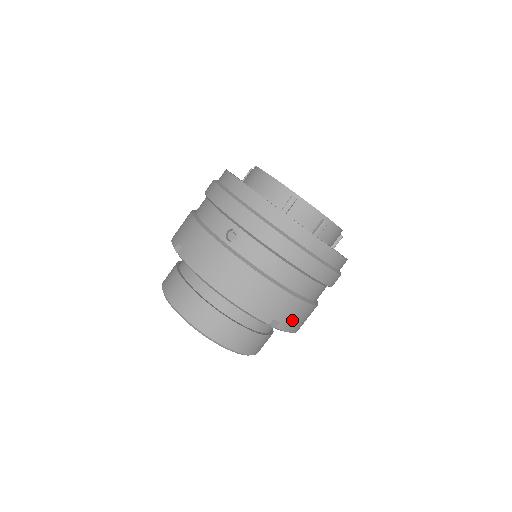
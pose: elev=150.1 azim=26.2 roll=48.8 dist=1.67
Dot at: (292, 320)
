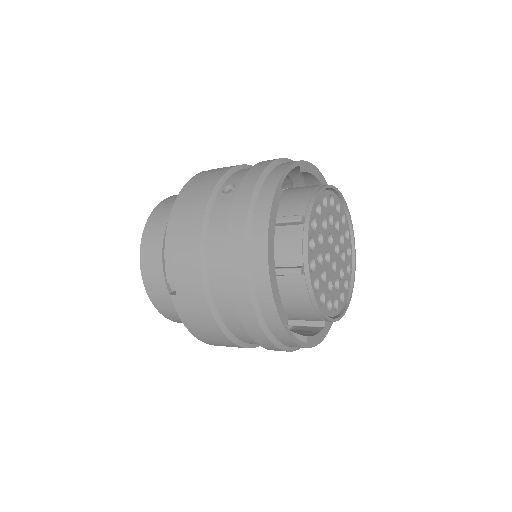
Dot at: (189, 309)
